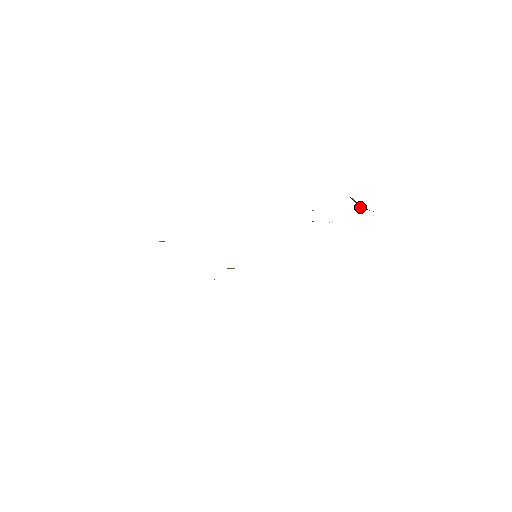
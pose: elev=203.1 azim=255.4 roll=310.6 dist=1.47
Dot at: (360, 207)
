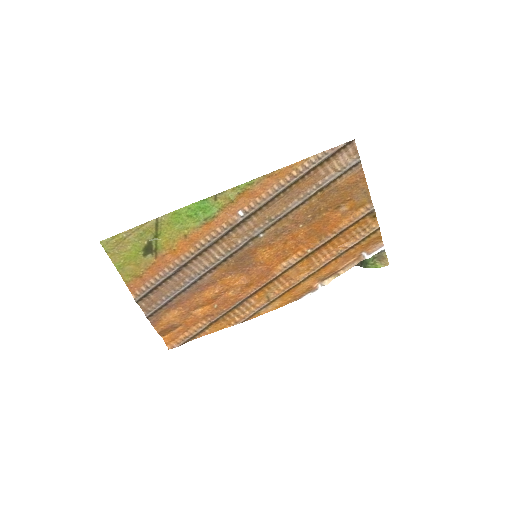
Dot at: (366, 261)
